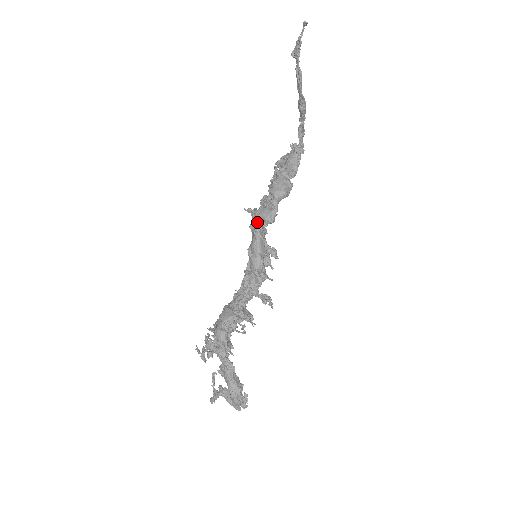
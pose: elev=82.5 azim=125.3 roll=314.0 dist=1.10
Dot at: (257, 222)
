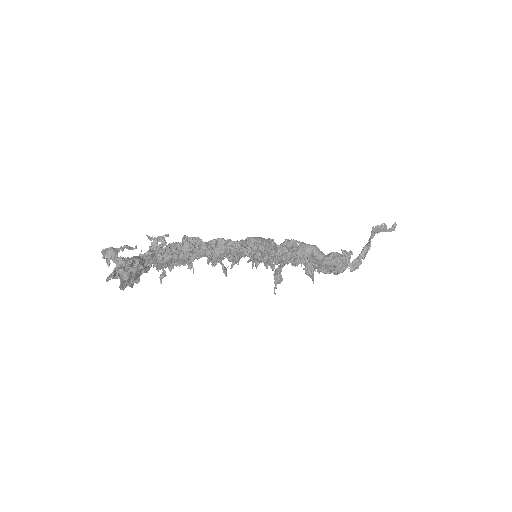
Dot at: occluded
